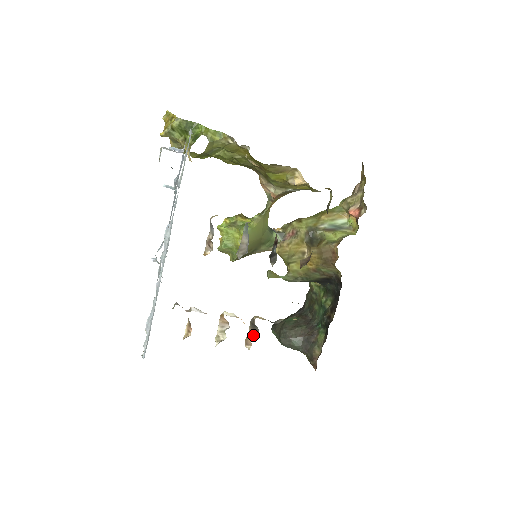
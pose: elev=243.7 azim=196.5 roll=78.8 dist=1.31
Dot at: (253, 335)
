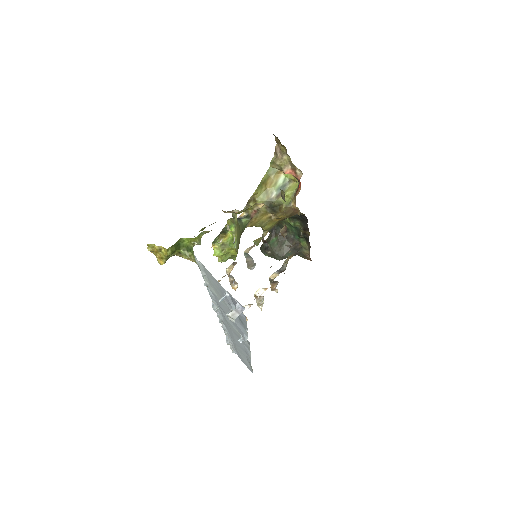
Dot at: (275, 285)
